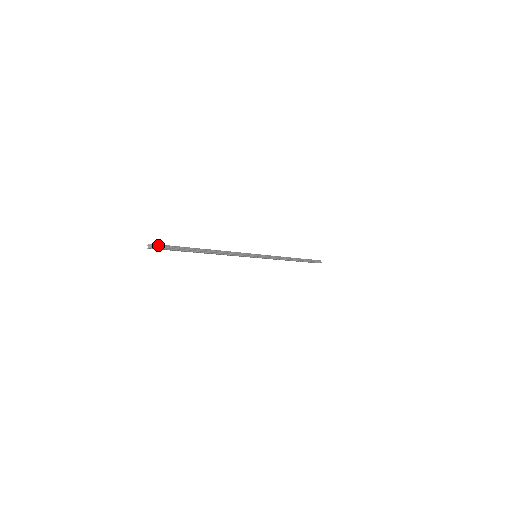
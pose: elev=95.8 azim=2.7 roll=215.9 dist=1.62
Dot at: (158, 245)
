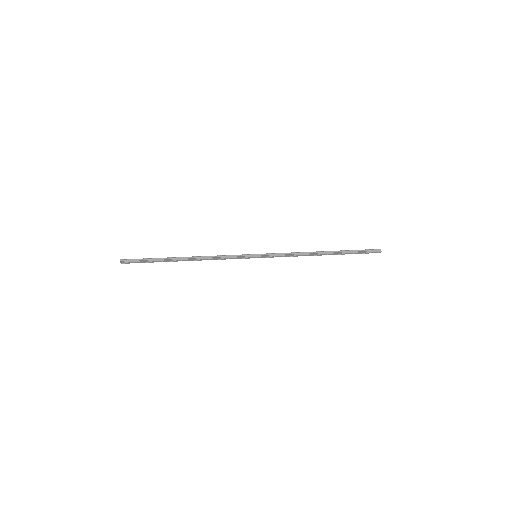
Dot at: (128, 259)
